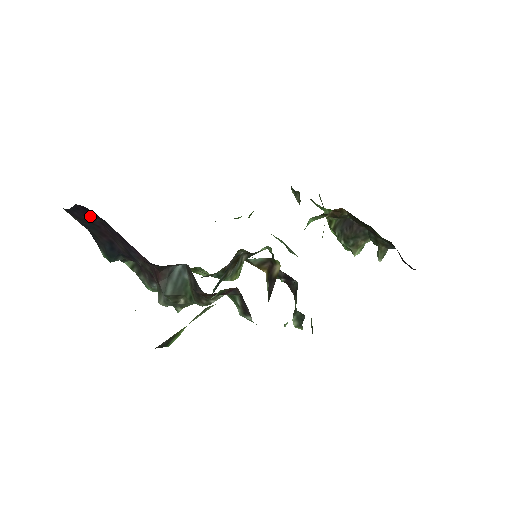
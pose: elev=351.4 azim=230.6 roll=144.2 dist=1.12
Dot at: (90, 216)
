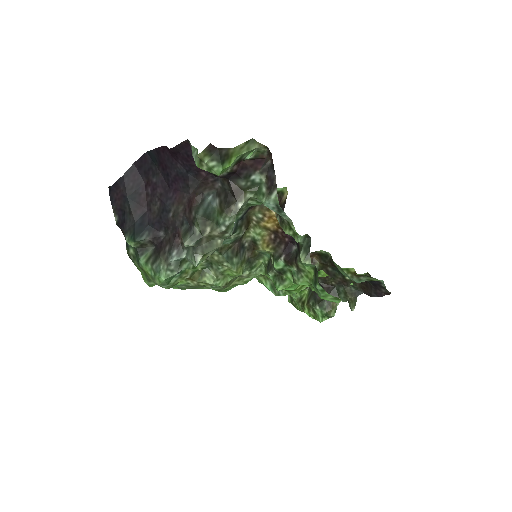
Dot at: (138, 180)
